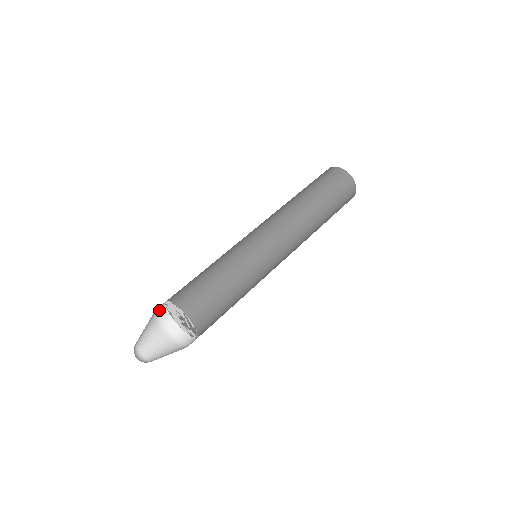
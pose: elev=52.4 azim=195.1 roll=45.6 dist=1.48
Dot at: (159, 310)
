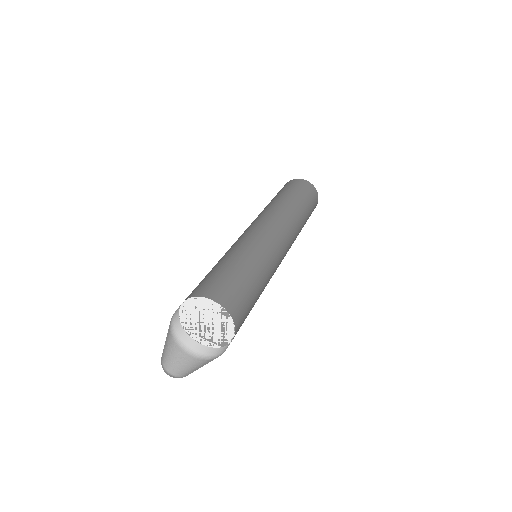
Dot at: occluded
